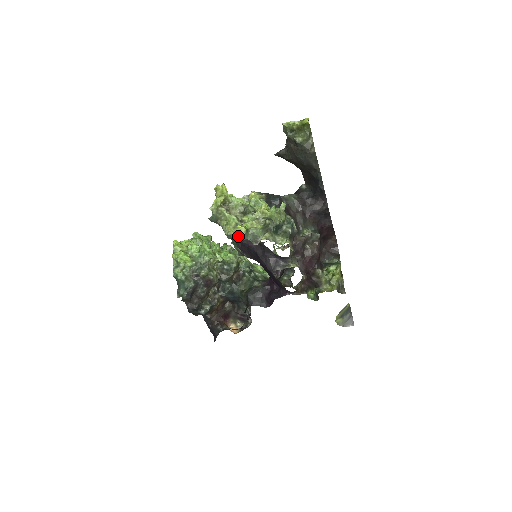
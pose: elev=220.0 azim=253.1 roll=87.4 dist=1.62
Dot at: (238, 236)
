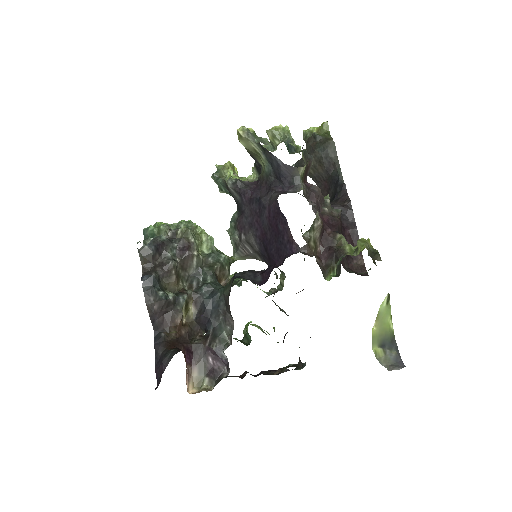
Dot at: (244, 131)
